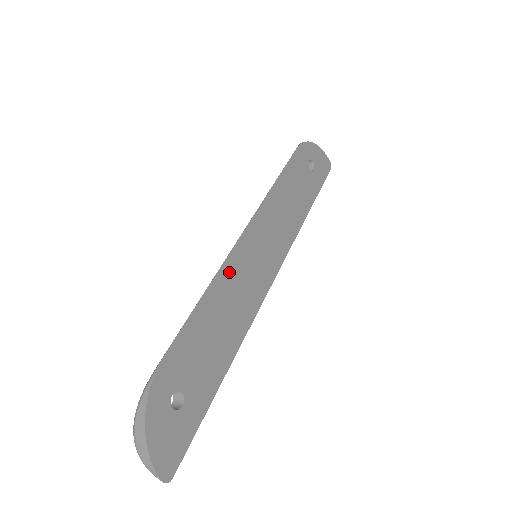
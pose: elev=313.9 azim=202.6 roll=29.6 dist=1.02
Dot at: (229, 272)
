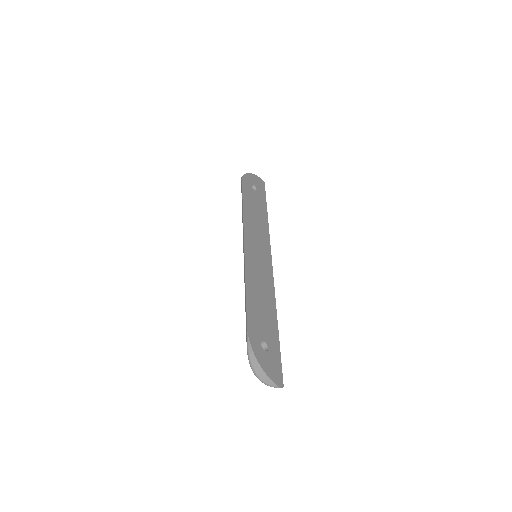
Dot at: (250, 270)
